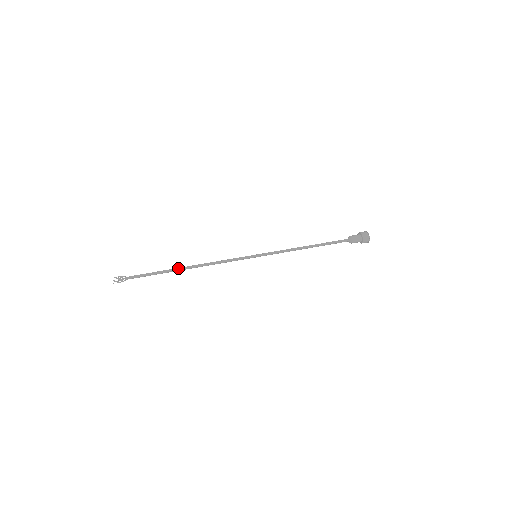
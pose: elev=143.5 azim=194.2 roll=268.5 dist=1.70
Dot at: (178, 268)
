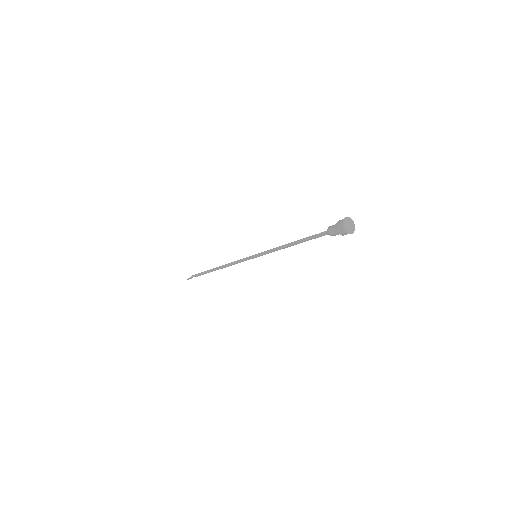
Dot at: (214, 268)
